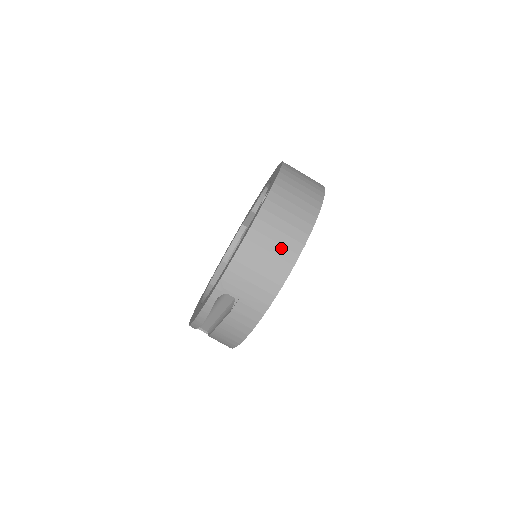
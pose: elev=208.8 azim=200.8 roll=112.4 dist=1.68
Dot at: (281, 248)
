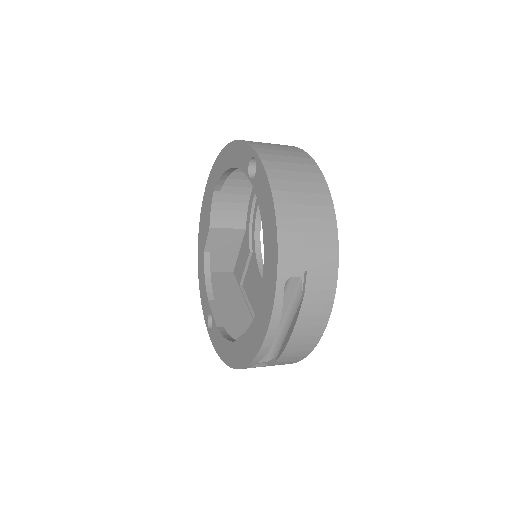
Dot at: (311, 196)
